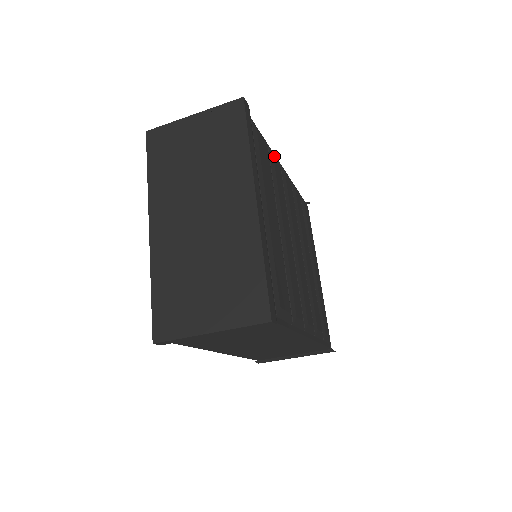
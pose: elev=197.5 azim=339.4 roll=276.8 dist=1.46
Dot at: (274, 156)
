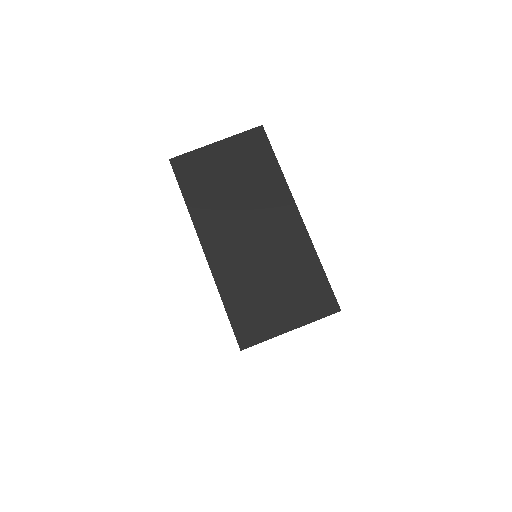
Dot at: occluded
